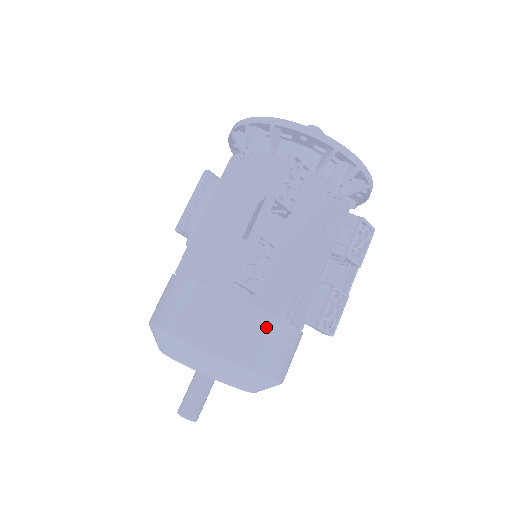
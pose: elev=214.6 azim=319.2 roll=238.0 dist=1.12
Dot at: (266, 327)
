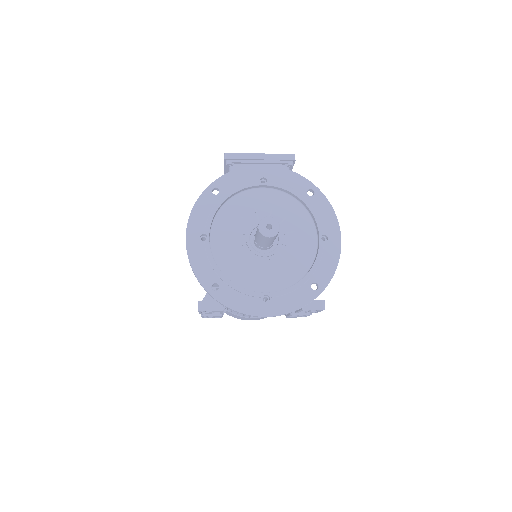
Dot at: (240, 317)
